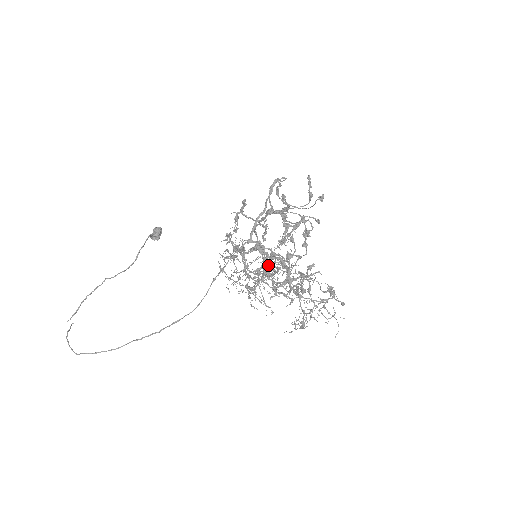
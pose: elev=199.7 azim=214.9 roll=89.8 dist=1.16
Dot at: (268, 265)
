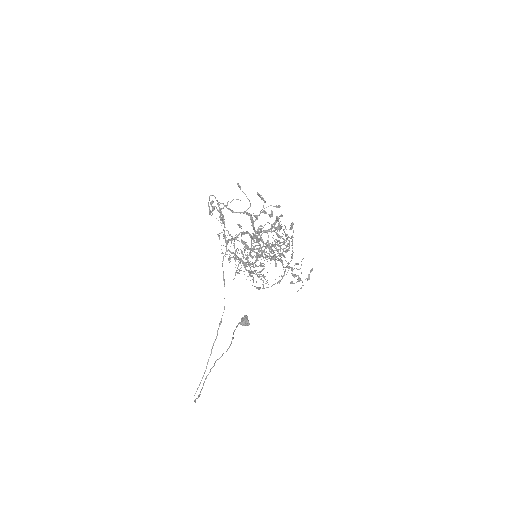
Dot at: (219, 235)
